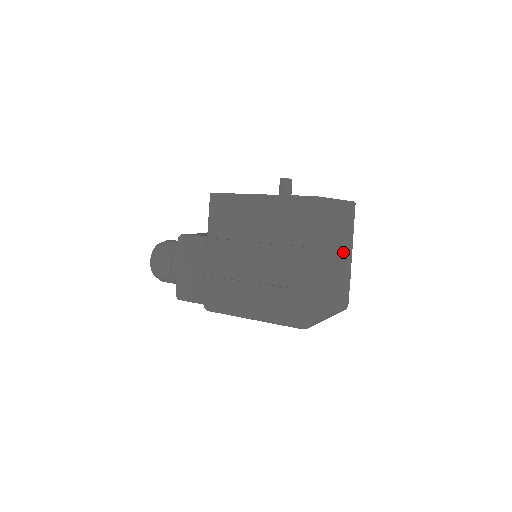
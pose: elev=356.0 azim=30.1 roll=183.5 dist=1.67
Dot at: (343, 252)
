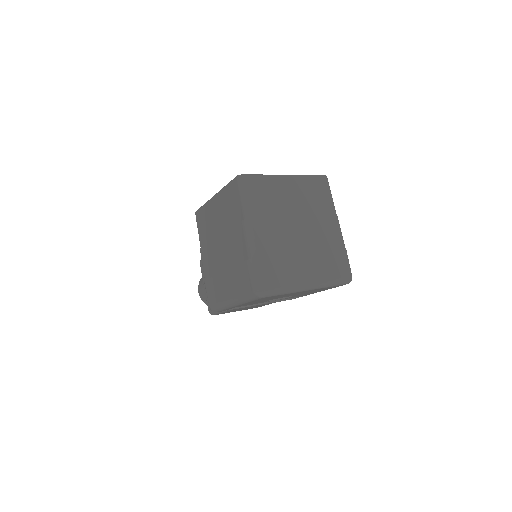
Dot at: (315, 223)
